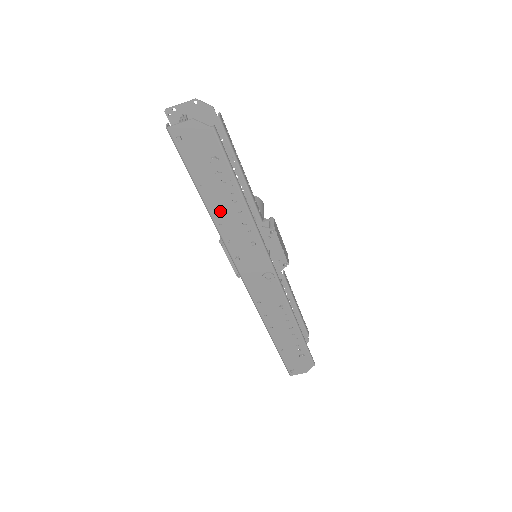
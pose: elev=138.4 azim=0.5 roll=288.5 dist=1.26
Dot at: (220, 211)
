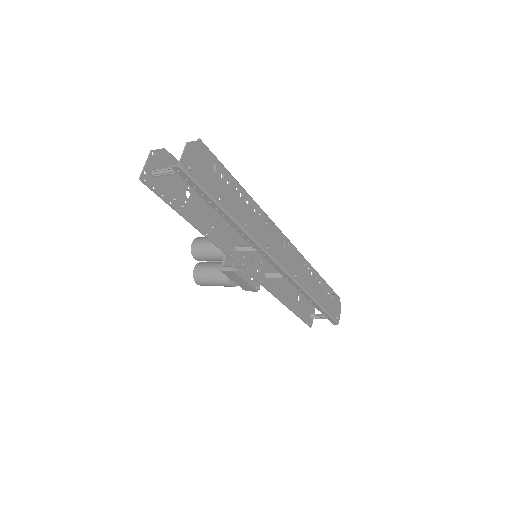
Dot at: (240, 214)
